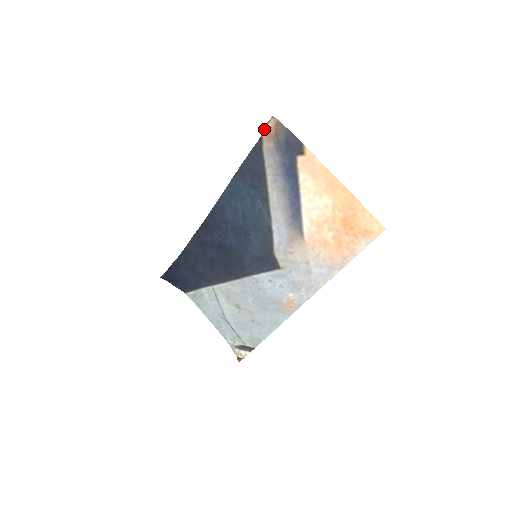
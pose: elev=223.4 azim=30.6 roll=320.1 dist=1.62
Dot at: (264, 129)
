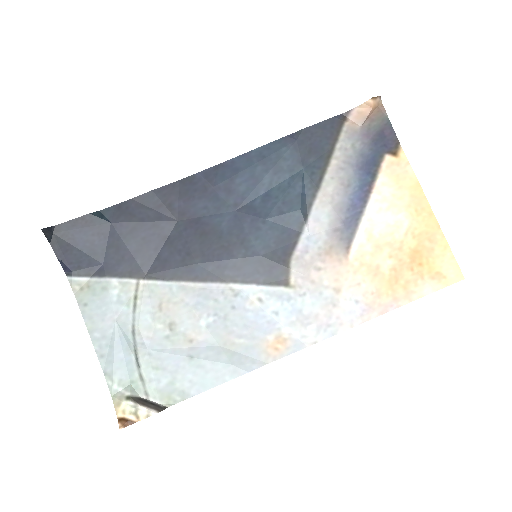
Dot at: (361, 104)
